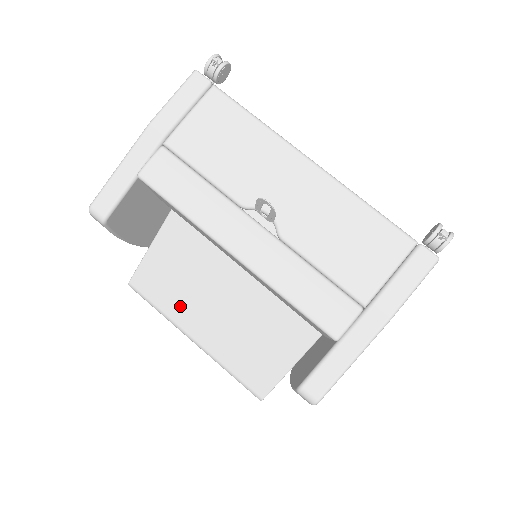
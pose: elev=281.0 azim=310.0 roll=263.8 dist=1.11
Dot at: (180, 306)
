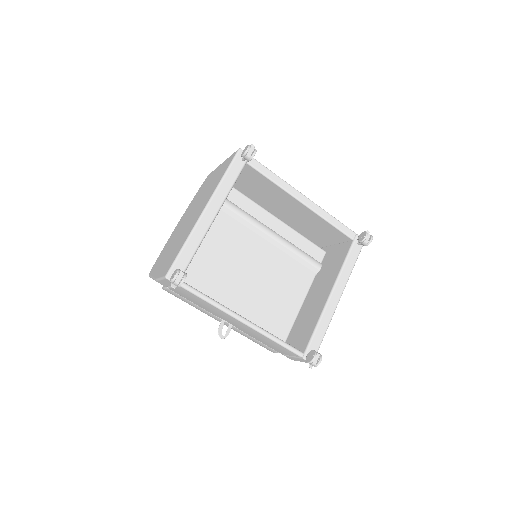
Dot at: occluded
